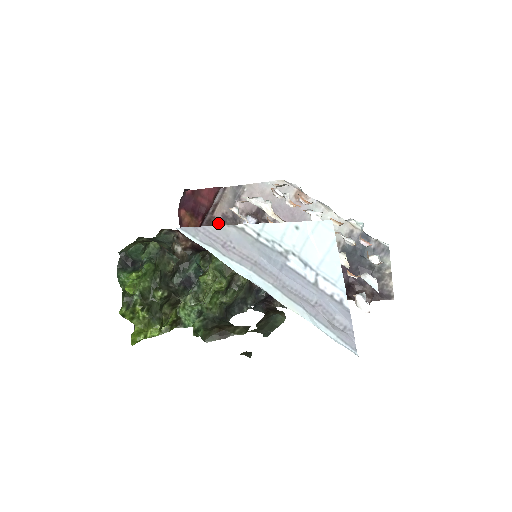
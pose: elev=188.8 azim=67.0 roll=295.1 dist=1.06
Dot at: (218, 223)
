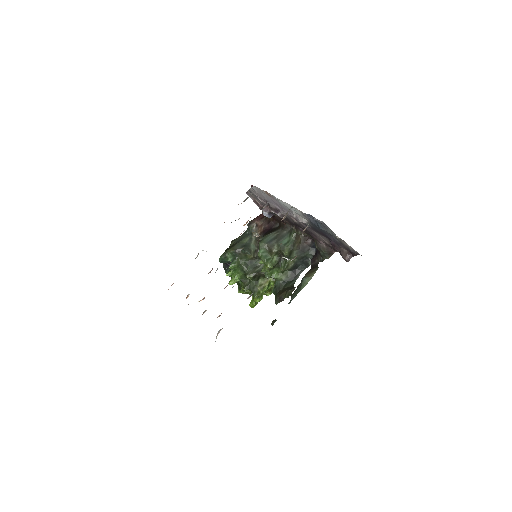
Dot at: occluded
